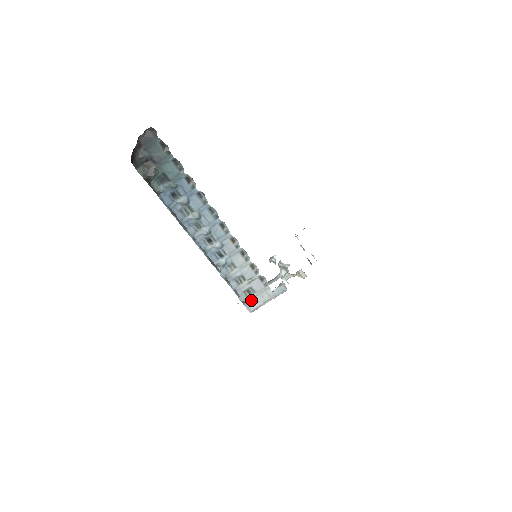
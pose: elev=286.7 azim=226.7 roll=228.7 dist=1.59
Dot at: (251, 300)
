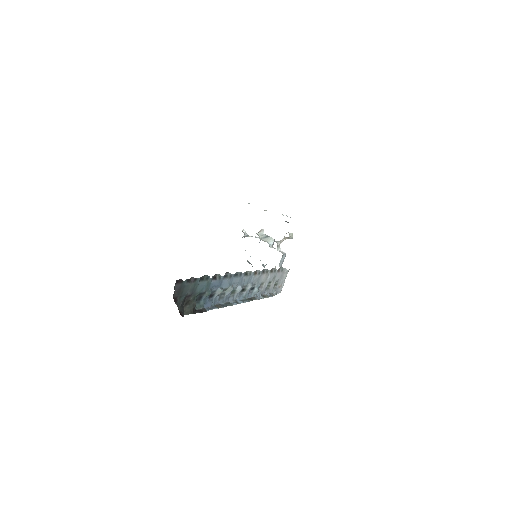
Dot at: (278, 287)
